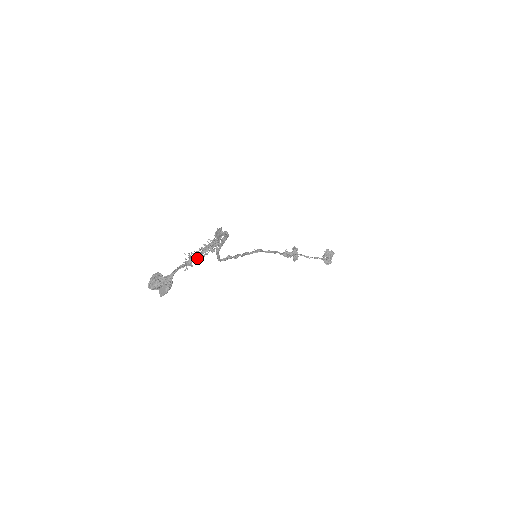
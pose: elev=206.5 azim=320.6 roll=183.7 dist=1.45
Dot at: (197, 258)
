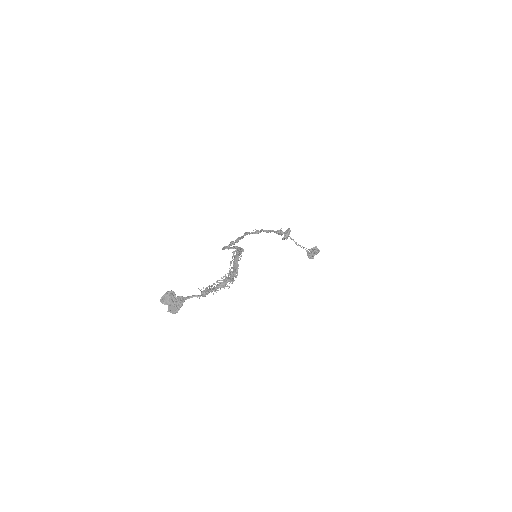
Dot at: occluded
